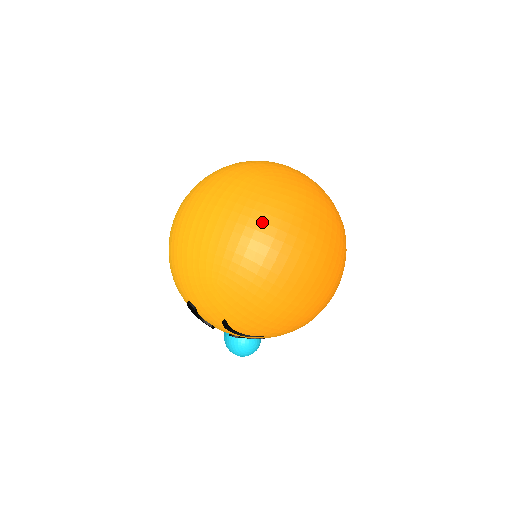
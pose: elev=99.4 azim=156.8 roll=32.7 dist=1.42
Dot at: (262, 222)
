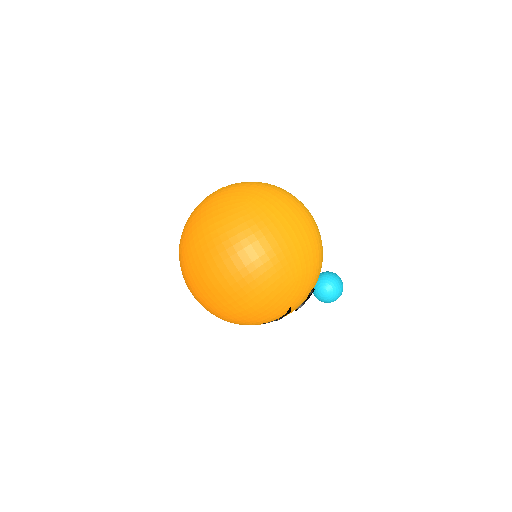
Dot at: (192, 282)
